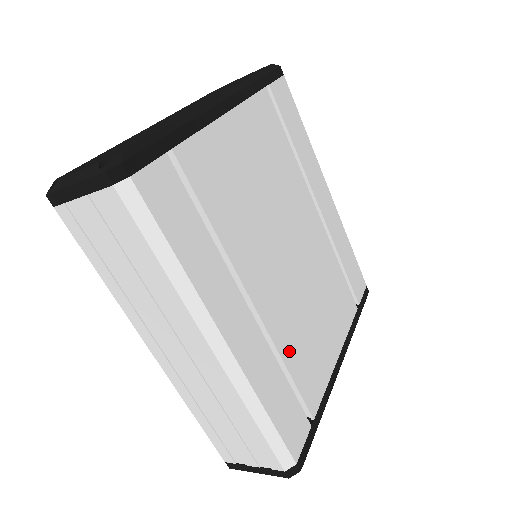
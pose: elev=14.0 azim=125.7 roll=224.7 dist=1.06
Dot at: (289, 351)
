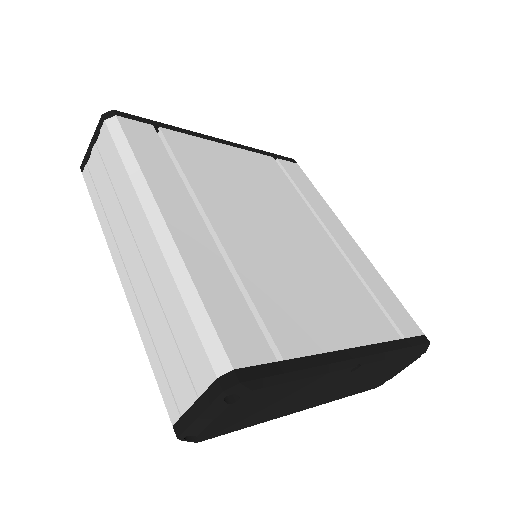
Dot at: (254, 280)
